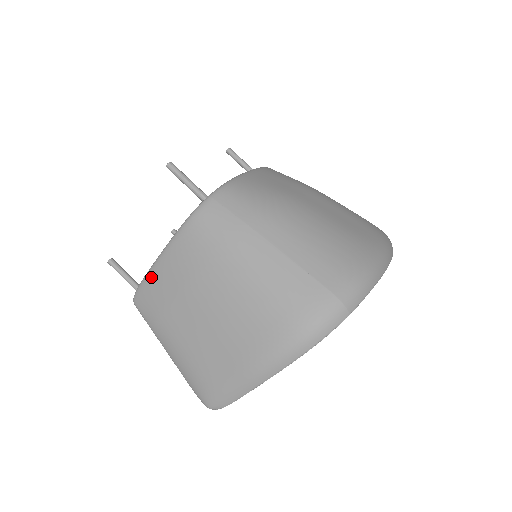
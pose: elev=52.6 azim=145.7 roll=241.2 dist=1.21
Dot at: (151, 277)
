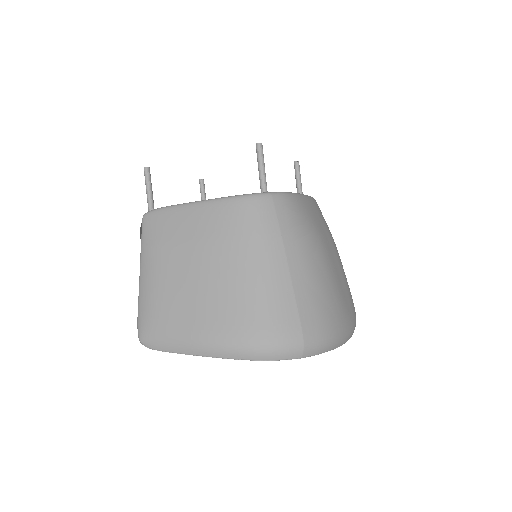
Dot at: (176, 211)
